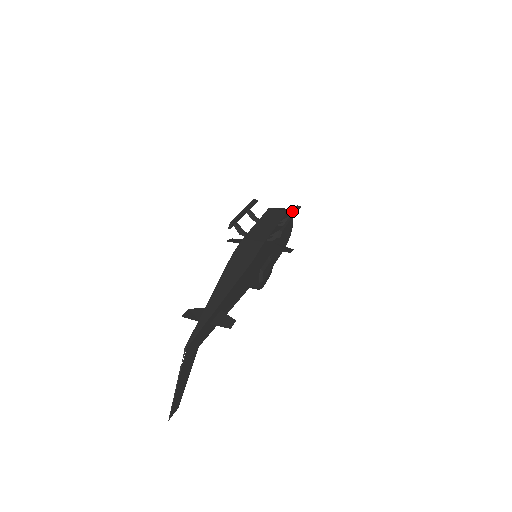
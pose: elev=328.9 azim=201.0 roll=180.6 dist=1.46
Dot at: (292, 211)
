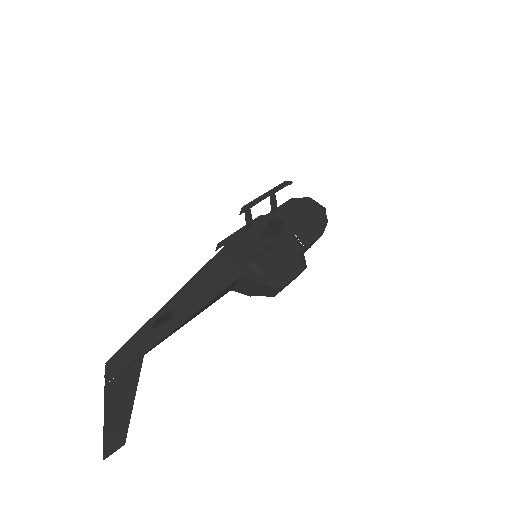
Dot at: (308, 198)
